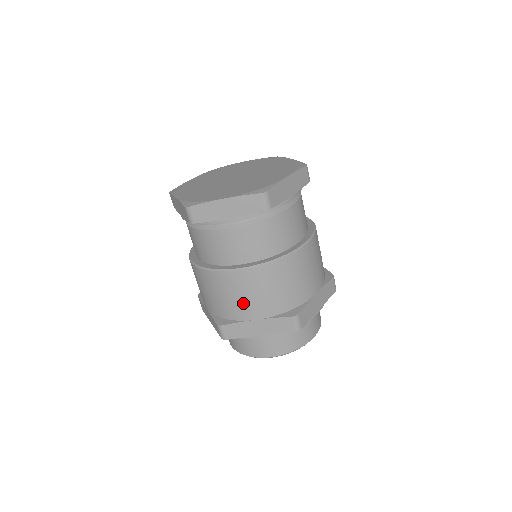
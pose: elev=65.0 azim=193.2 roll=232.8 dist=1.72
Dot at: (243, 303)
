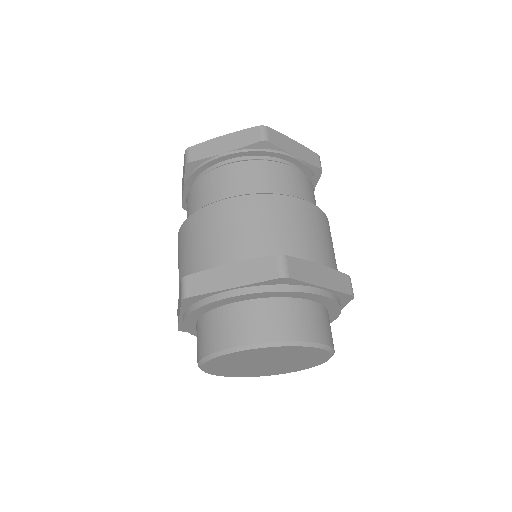
Dot at: (219, 242)
